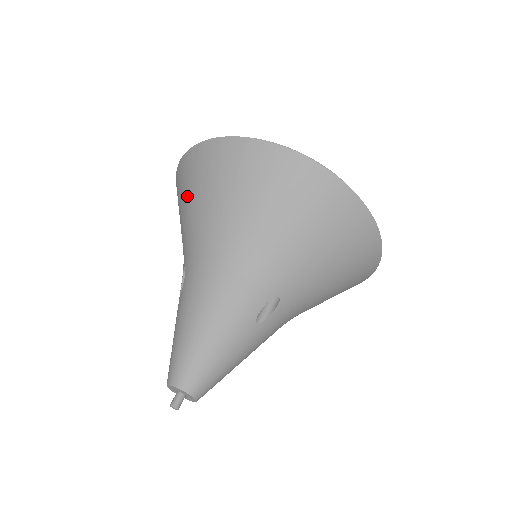
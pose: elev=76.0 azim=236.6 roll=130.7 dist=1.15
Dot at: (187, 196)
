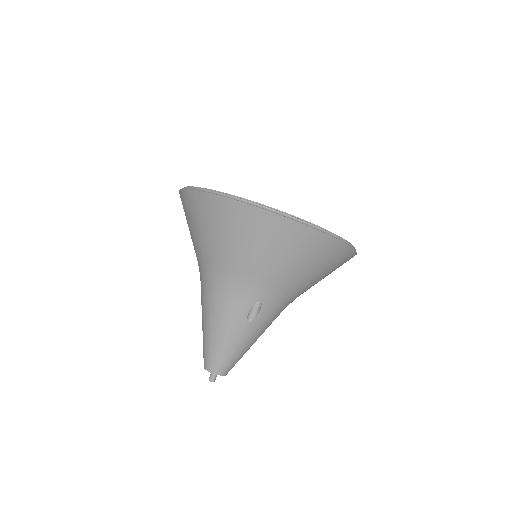
Dot at: occluded
